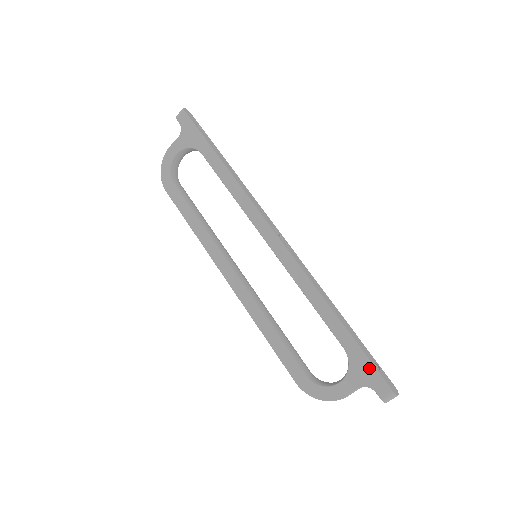
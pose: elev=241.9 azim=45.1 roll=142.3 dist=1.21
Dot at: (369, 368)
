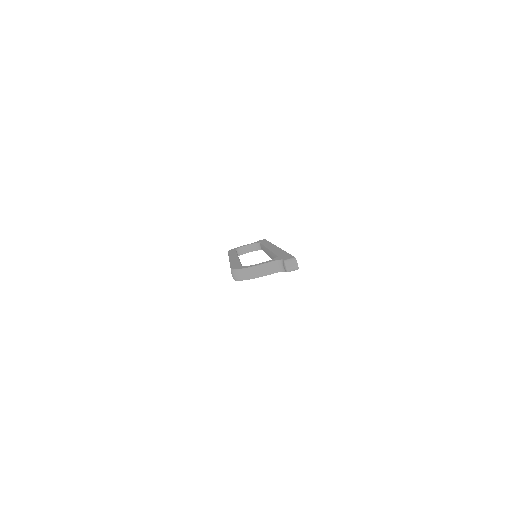
Dot at: (287, 256)
